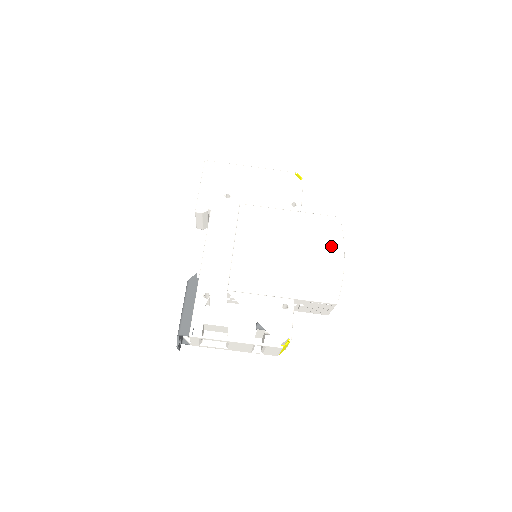
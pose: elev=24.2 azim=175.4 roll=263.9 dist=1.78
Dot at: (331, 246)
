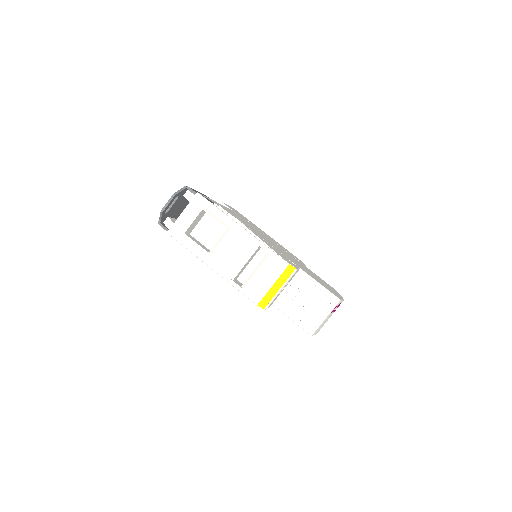
Dot at: (331, 288)
